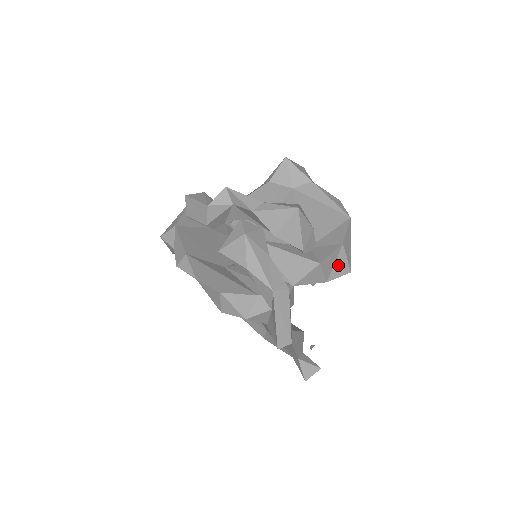
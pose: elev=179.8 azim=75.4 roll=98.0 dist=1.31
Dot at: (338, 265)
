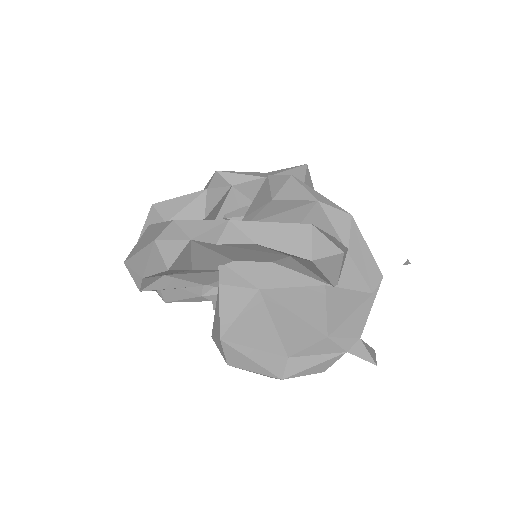
Dot at: occluded
